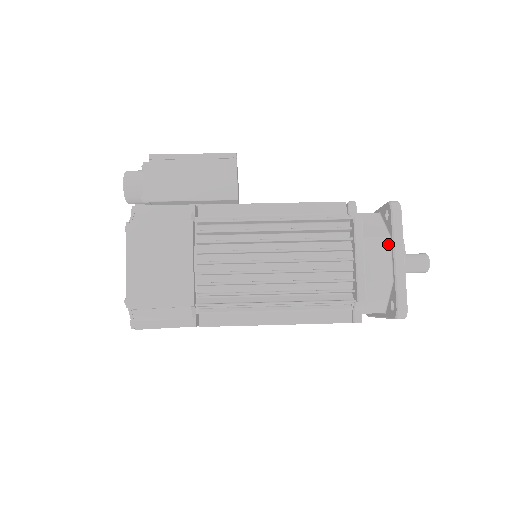
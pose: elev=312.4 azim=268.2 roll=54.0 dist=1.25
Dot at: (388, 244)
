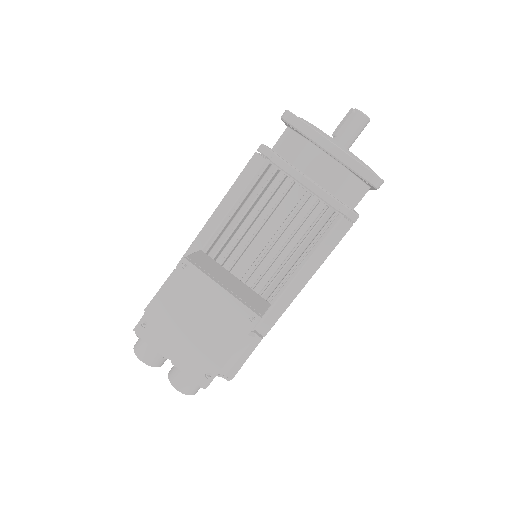
Dot at: occluded
